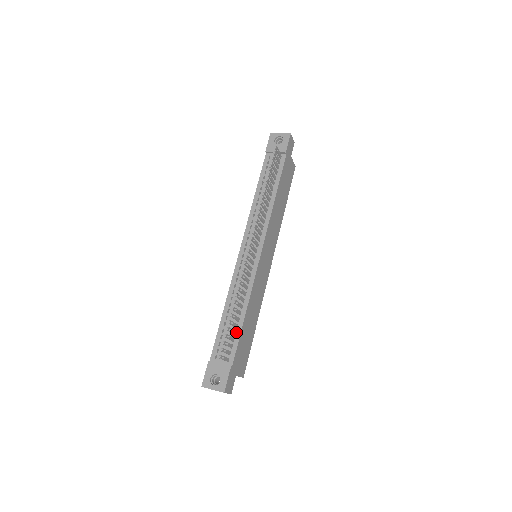
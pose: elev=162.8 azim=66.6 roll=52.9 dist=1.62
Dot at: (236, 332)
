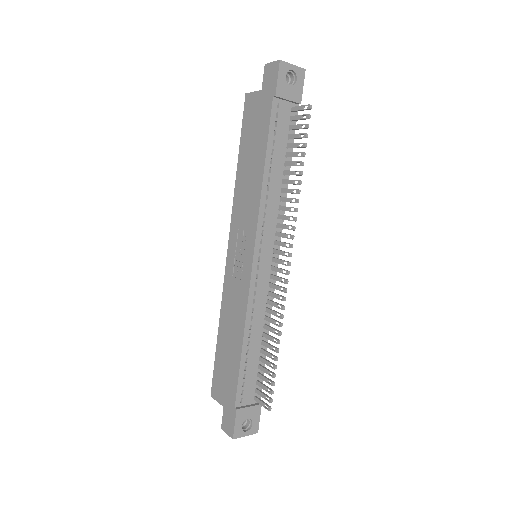
Dot at: (260, 365)
